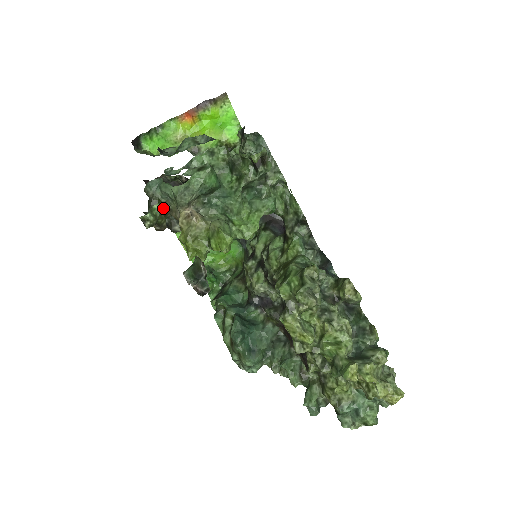
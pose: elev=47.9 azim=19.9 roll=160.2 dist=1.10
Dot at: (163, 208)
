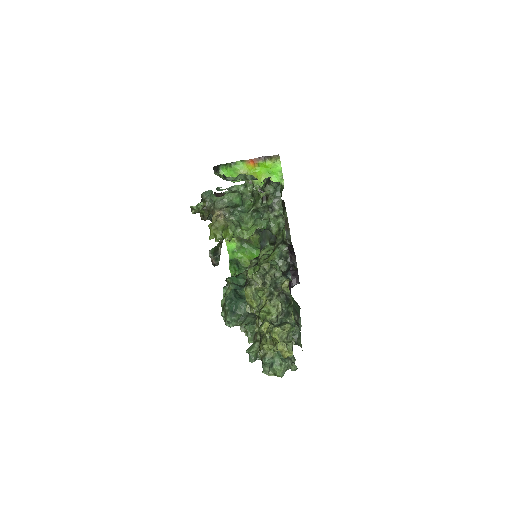
Dot at: (209, 208)
